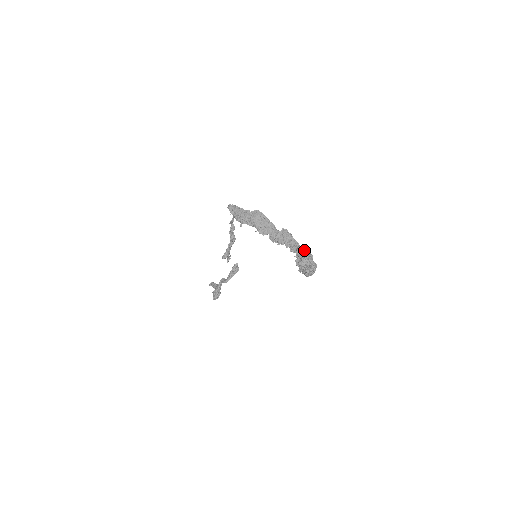
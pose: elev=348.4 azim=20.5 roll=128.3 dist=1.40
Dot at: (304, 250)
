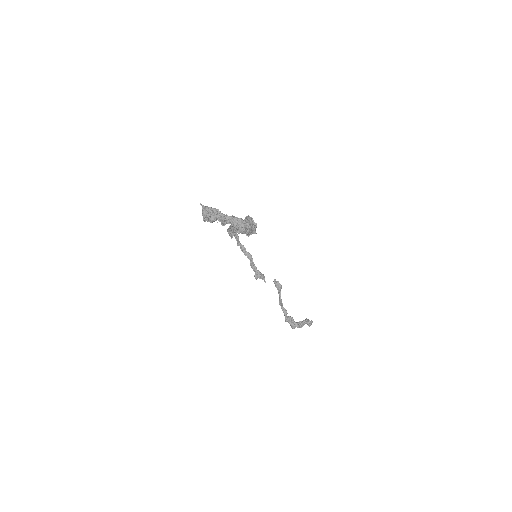
Dot at: (252, 219)
